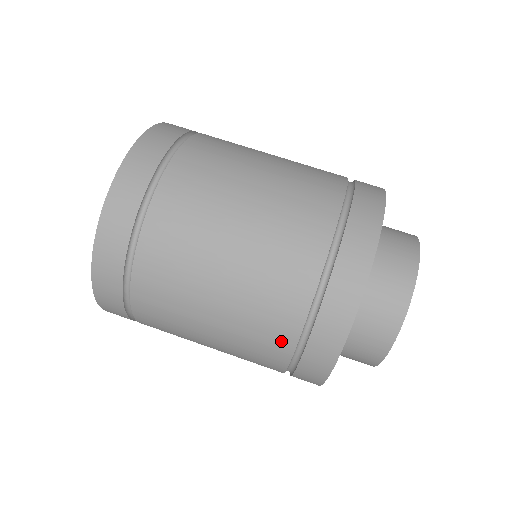
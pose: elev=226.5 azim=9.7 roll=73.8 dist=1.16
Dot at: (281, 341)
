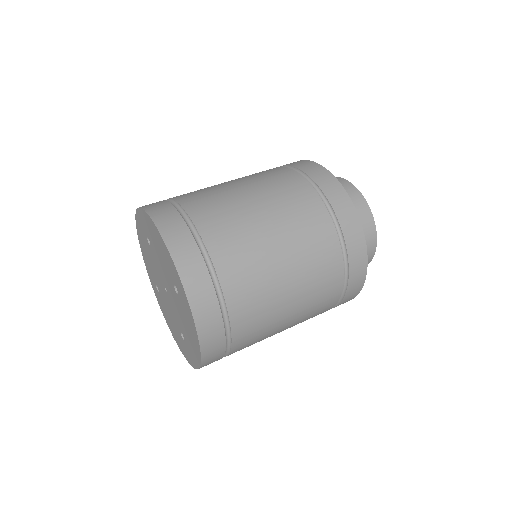
Dot at: (324, 228)
